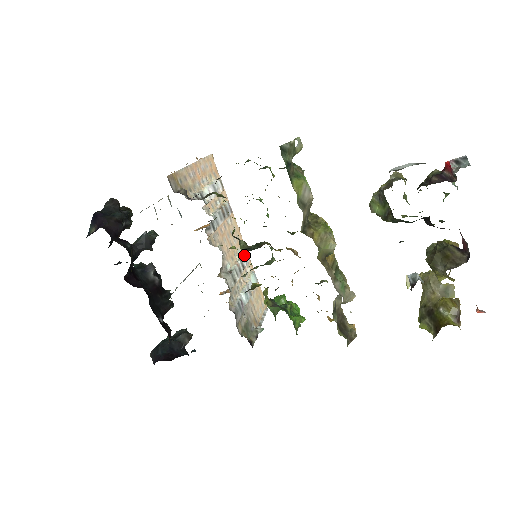
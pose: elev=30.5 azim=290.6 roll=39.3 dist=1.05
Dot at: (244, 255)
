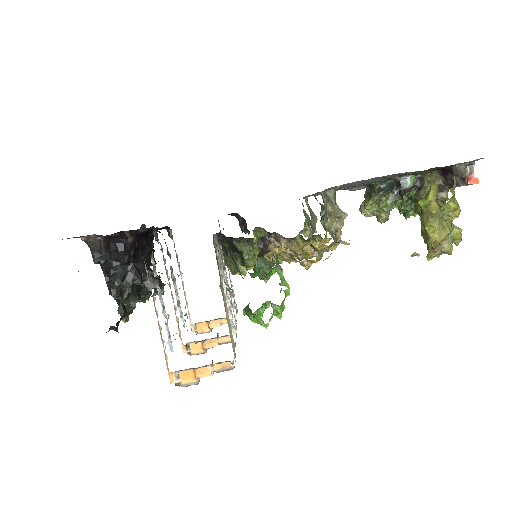
Dot at: occluded
